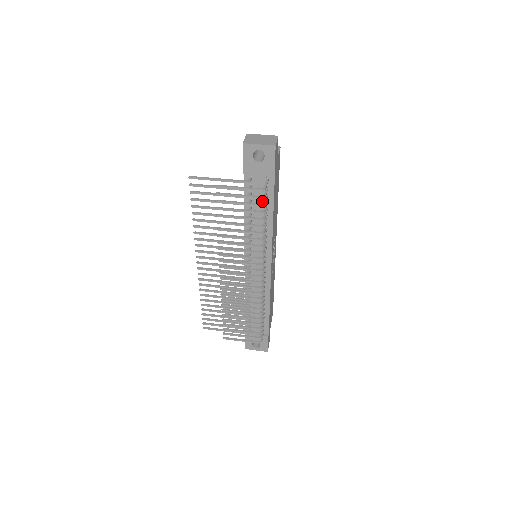
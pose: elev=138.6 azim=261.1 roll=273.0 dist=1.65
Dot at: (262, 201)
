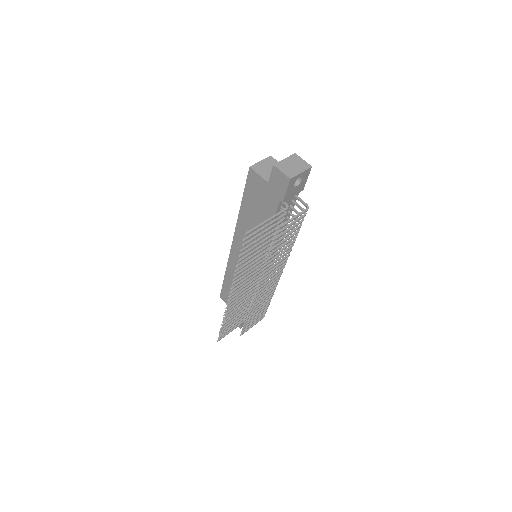
Dot at: occluded
